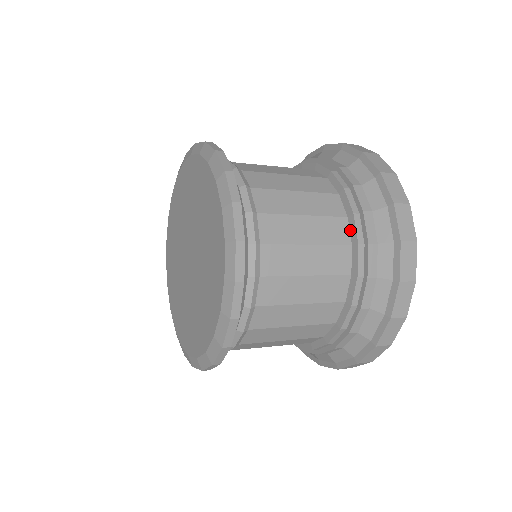
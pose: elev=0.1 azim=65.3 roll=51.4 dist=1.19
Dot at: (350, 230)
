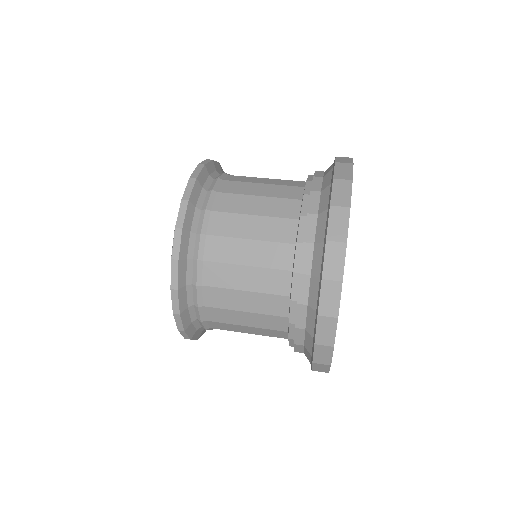
Dot at: (291, 283)
